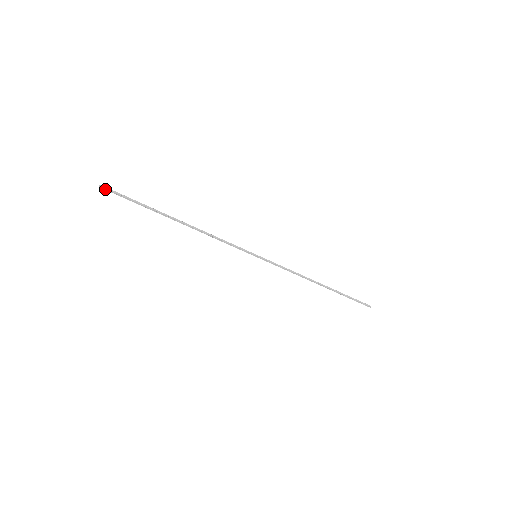
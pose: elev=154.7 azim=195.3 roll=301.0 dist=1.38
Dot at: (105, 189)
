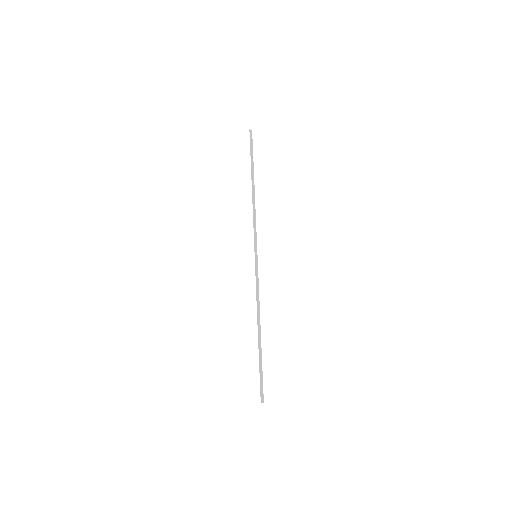
Dot at: (250, 133)
